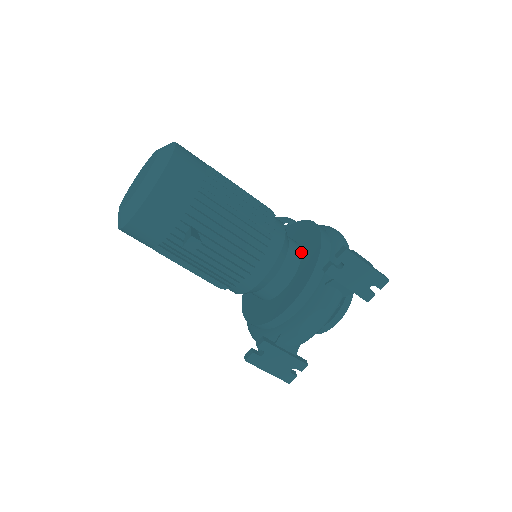
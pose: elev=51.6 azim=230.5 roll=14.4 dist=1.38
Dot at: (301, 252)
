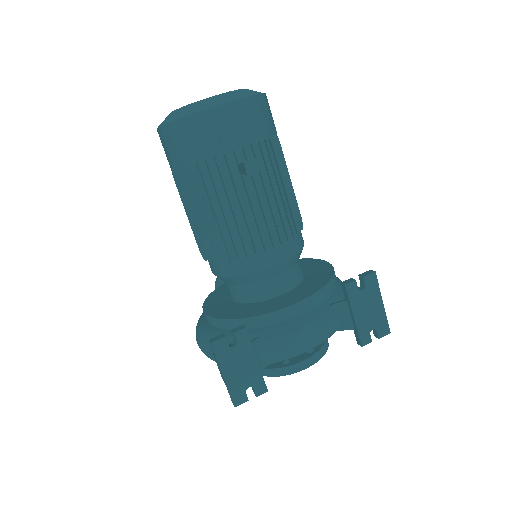
Dot at: (304, 274)
